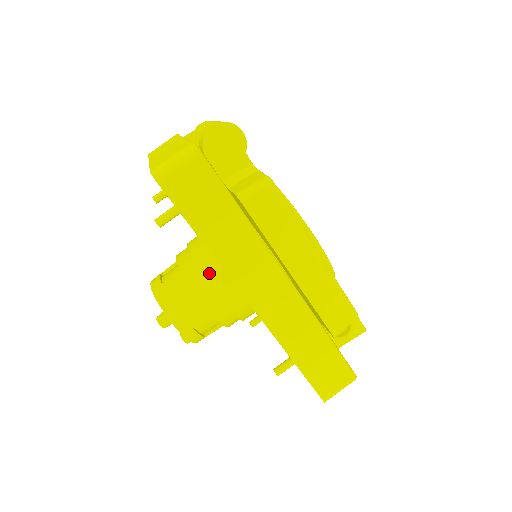
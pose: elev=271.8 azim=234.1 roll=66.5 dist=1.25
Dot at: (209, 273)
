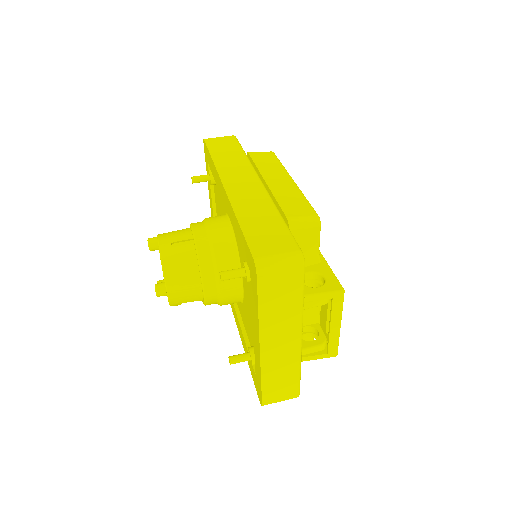
Dot at: occluded
